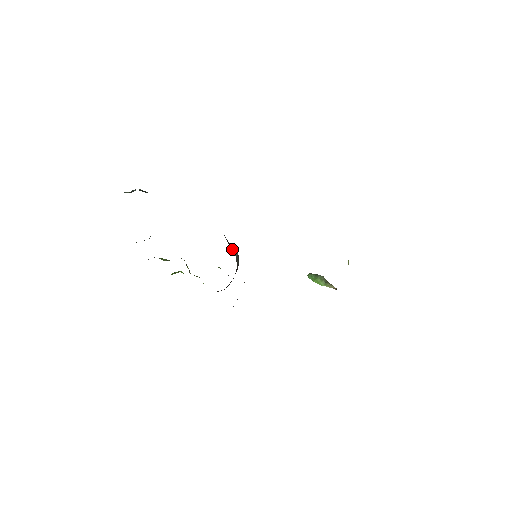
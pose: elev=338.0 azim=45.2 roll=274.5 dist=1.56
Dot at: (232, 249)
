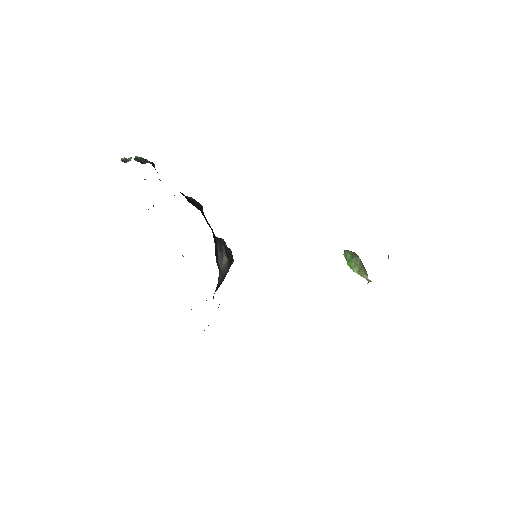
Dot at: (218, 257)
